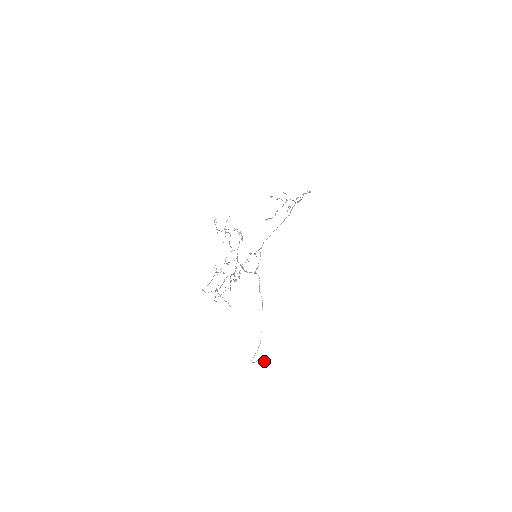
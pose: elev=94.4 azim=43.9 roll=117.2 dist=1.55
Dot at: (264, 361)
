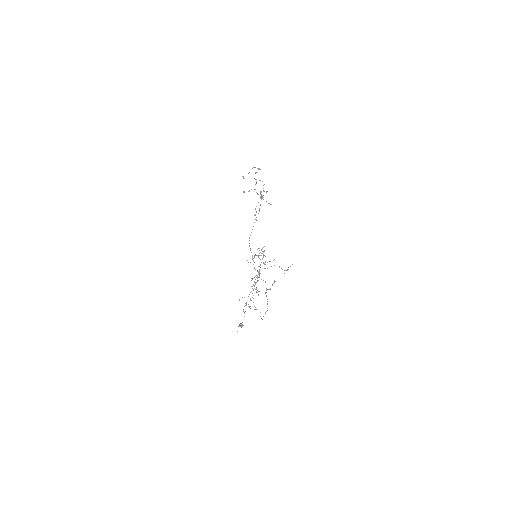
Dot at: (243, 325)
